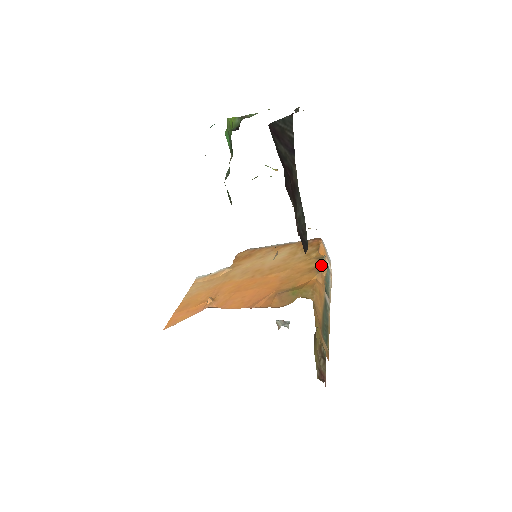
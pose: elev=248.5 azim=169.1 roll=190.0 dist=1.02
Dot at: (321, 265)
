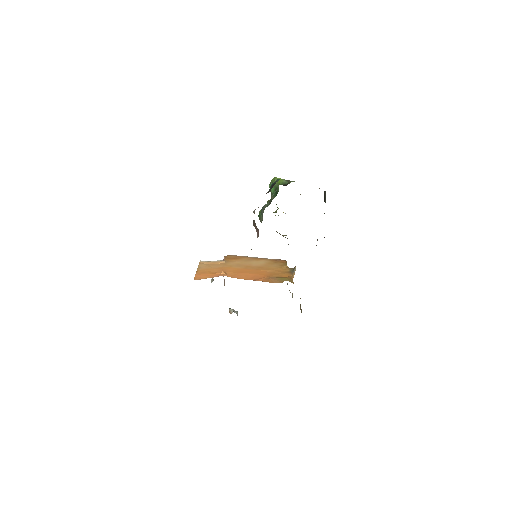
Dot at: (293, 271)
